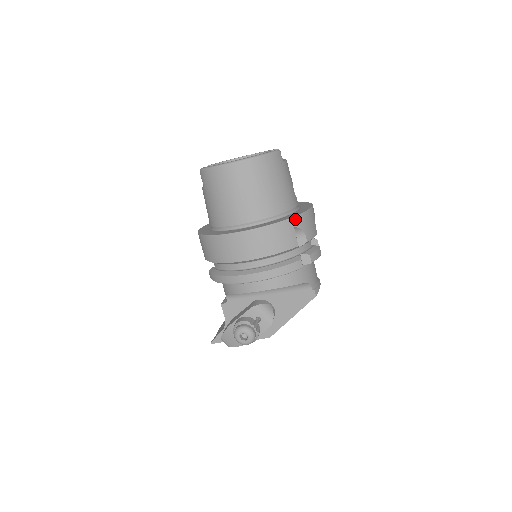
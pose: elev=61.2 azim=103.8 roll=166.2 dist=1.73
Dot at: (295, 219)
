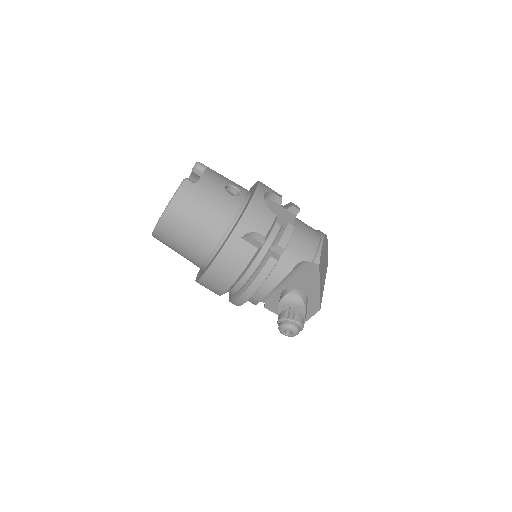
Dot at: (236, 230)
